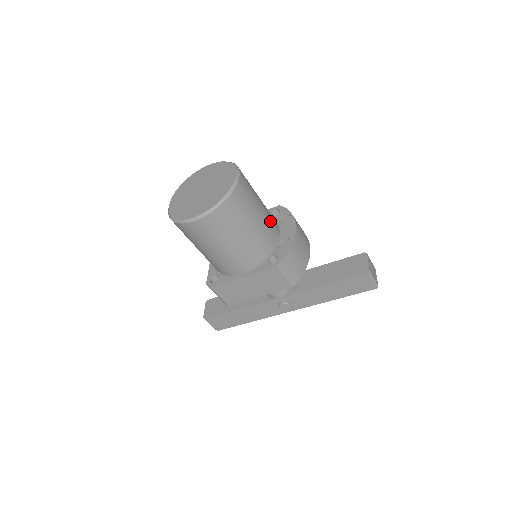
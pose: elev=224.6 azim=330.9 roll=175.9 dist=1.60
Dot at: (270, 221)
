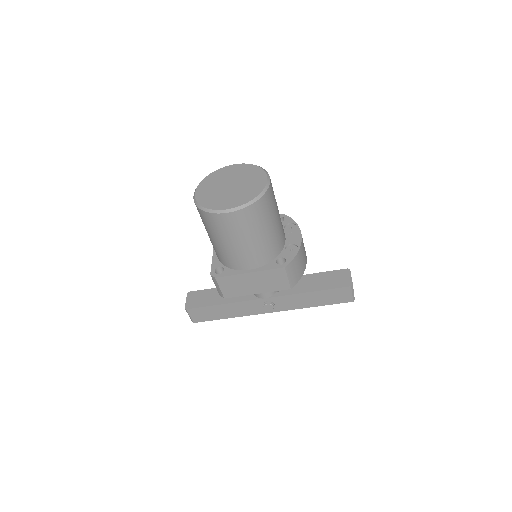
Dot at: (282, 226)
